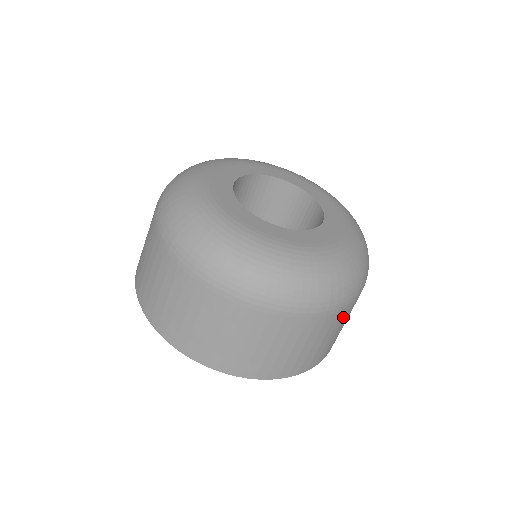
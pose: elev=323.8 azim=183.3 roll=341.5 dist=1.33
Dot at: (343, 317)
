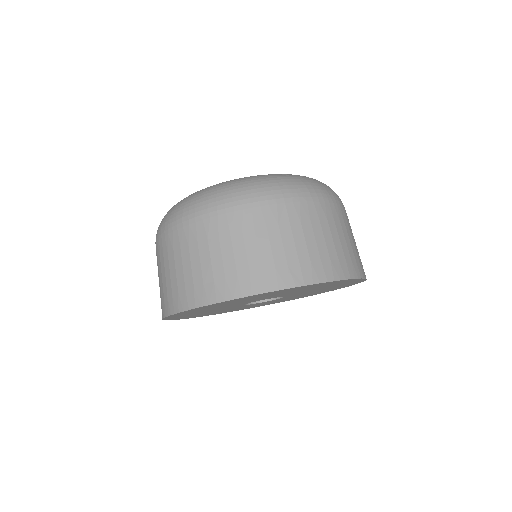
Dot at: (348, 221)
